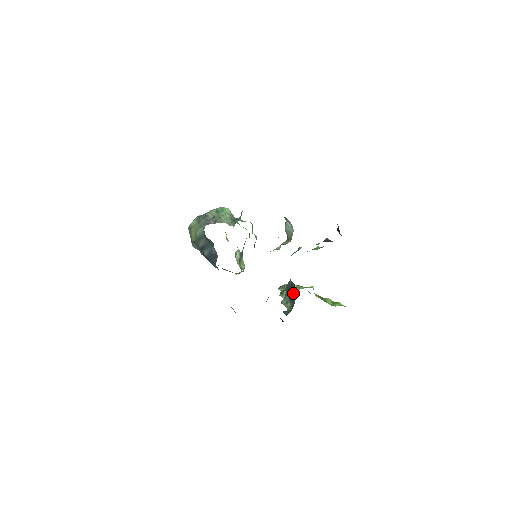
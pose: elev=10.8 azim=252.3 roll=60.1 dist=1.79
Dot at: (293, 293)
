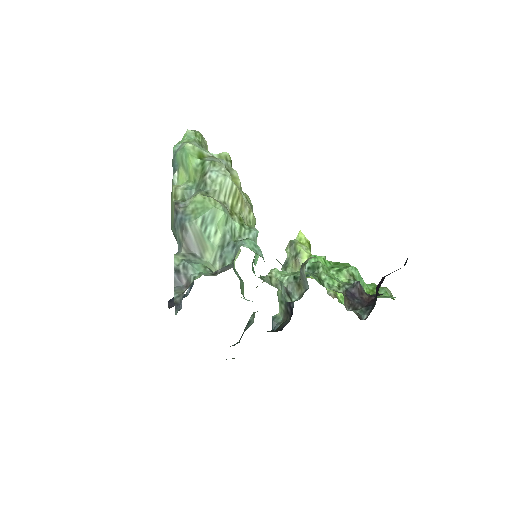
Dot at: (290, 309)
